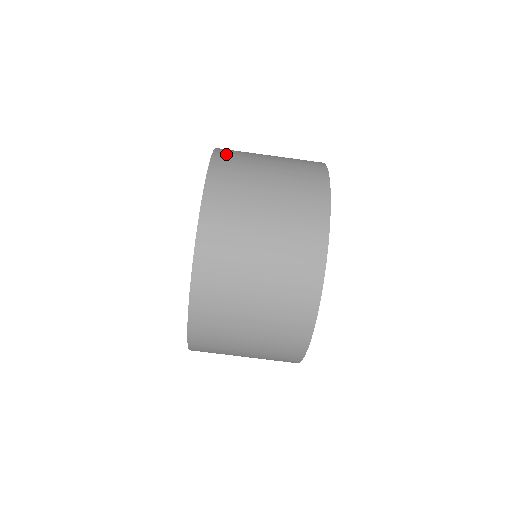
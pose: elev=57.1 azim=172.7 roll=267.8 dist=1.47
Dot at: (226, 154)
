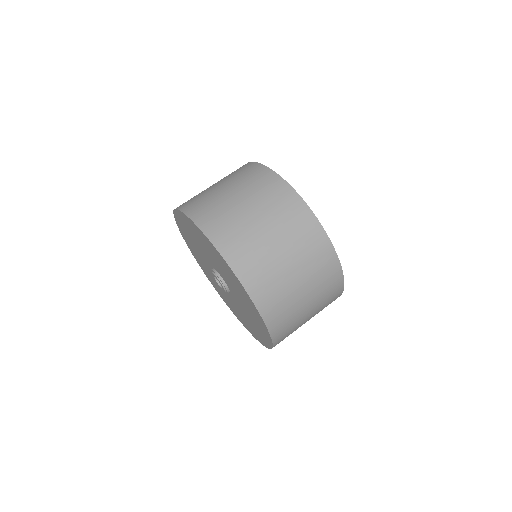
Dot at: occluded
